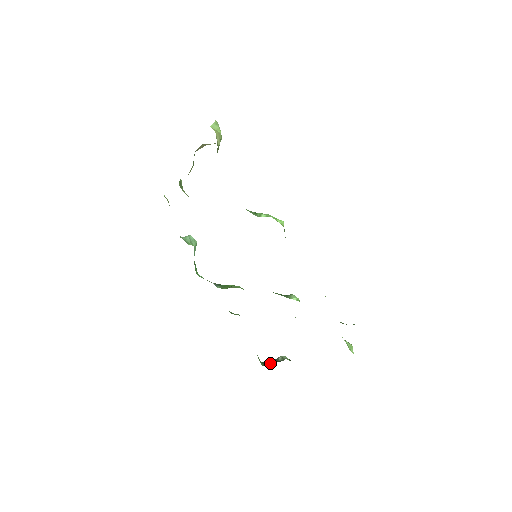
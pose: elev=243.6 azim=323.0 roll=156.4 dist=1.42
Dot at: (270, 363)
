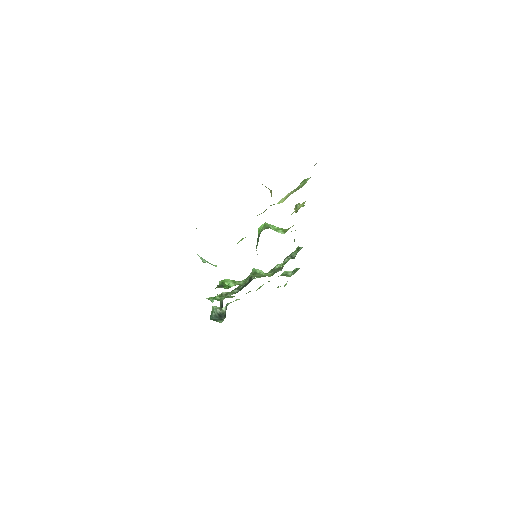
Dot at: (216, 317)
